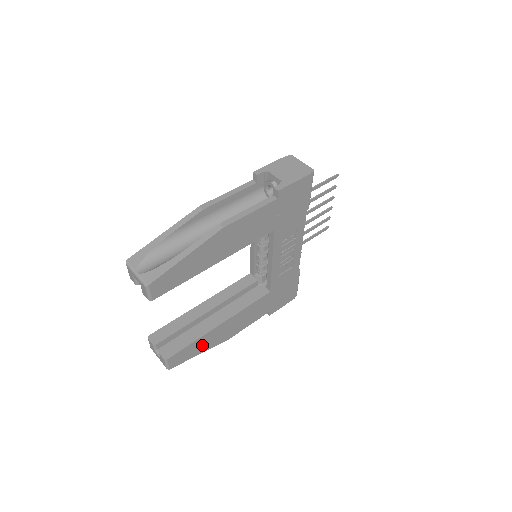
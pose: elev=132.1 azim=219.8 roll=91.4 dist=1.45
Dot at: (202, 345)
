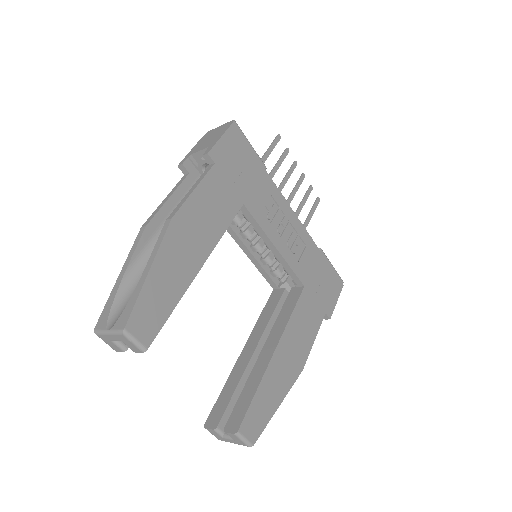
Dot at: (272, 392)
